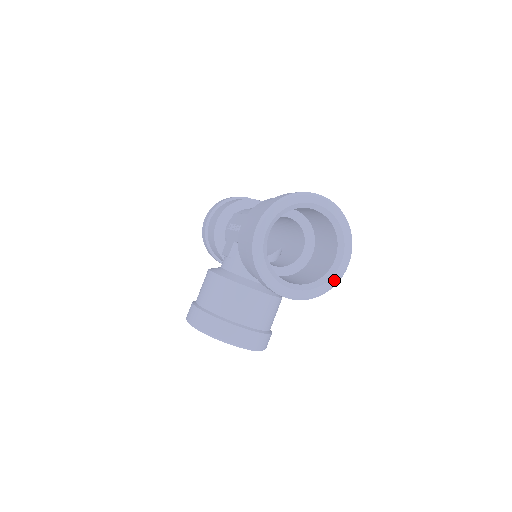
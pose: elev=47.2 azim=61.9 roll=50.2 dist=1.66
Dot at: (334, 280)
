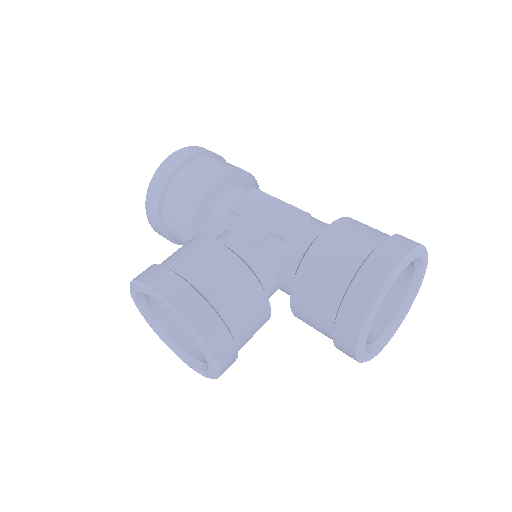
Dot at: (378, 351)
